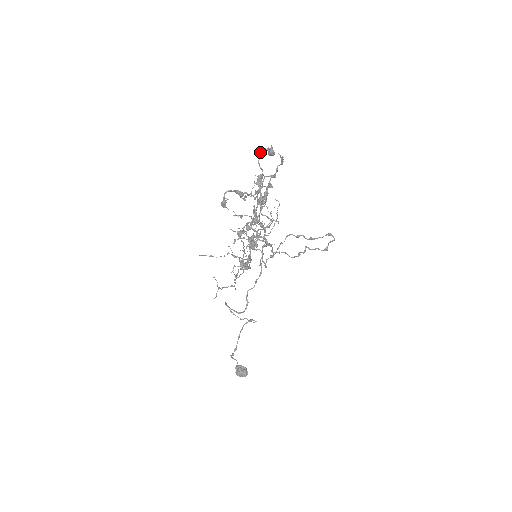
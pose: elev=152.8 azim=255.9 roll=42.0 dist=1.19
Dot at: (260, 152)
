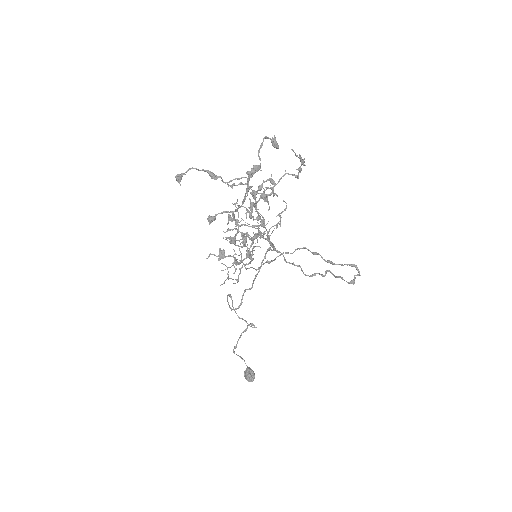
Dot at: (263, 141)
